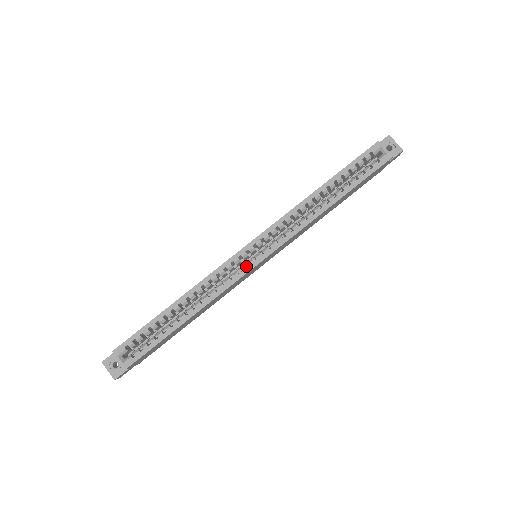
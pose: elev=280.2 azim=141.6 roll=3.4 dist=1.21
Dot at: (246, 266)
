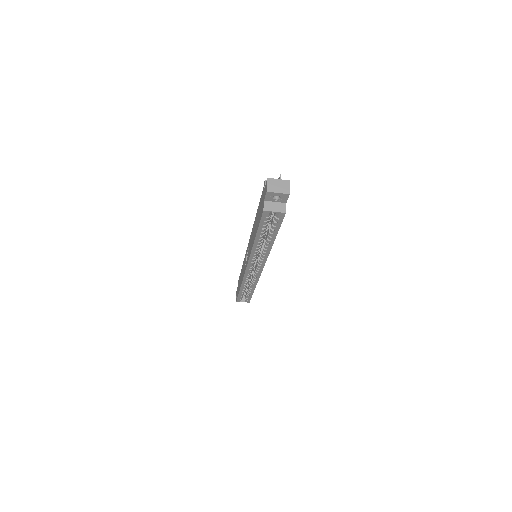
Dot at: occluded
